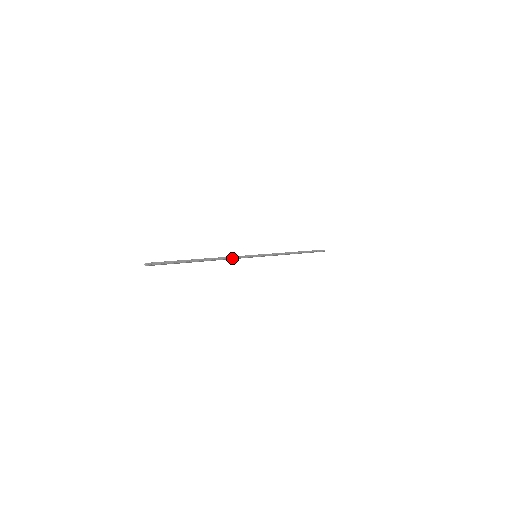
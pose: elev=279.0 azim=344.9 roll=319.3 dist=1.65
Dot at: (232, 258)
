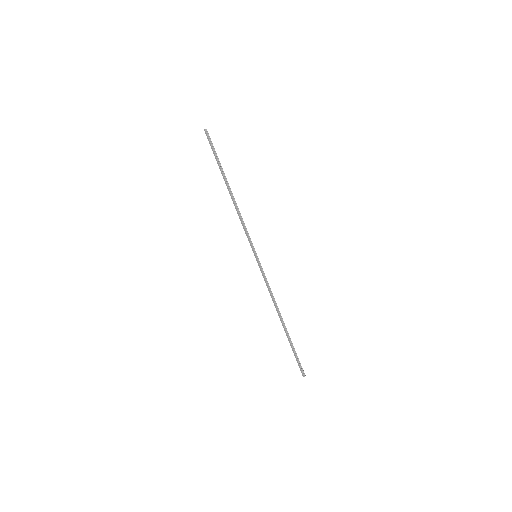
Dot at: (243, 222)
